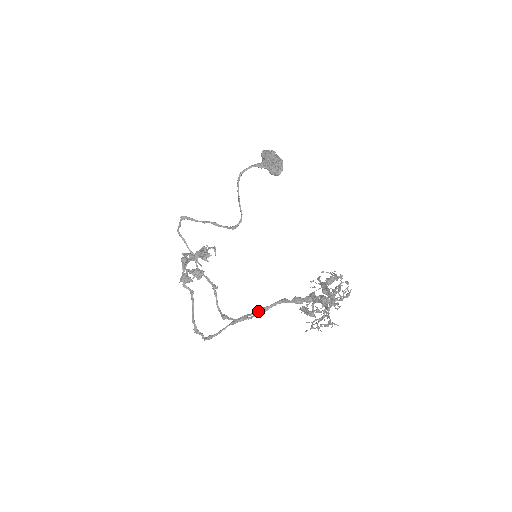
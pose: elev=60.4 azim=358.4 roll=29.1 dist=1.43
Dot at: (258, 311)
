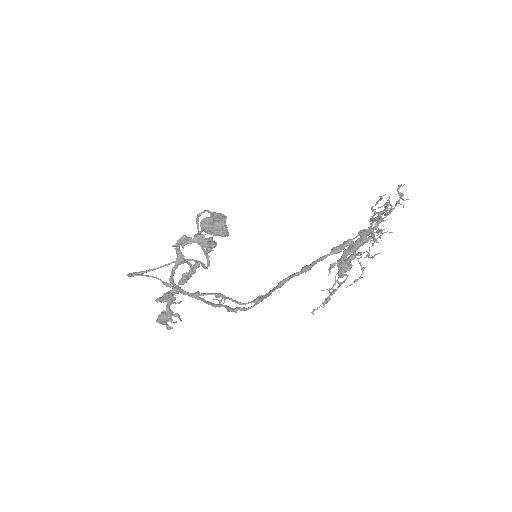
Dot at: (303, 267)
